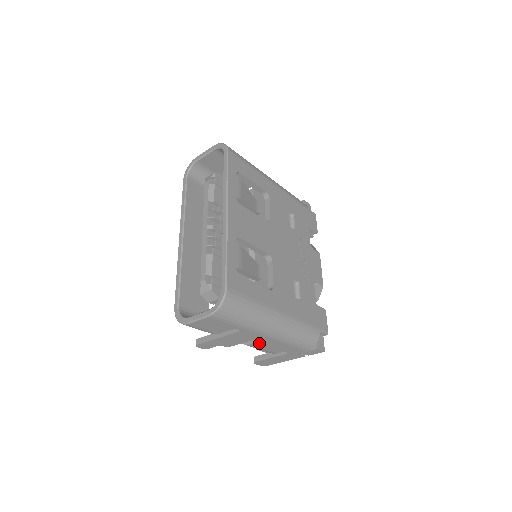
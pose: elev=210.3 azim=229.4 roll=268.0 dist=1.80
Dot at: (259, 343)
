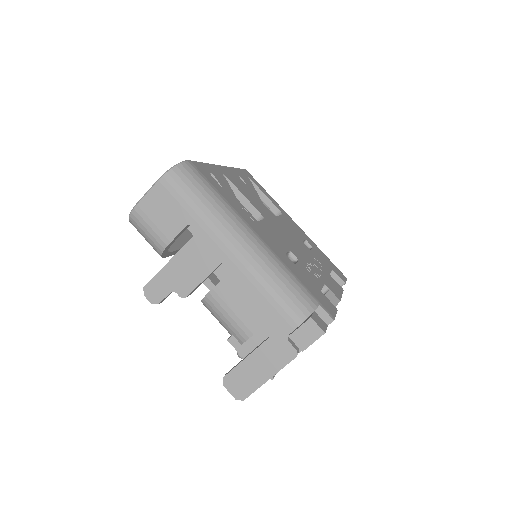
Dot at: (223, 285)
